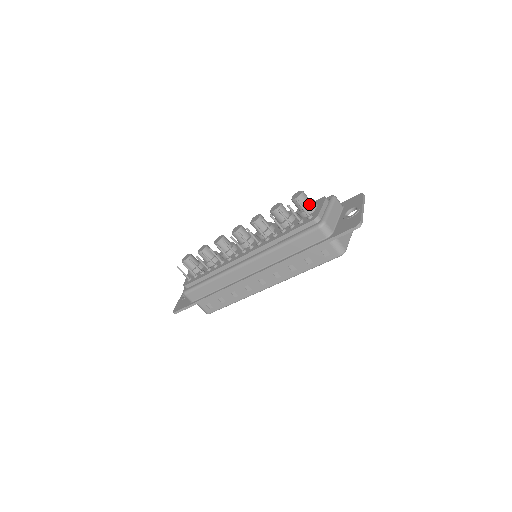
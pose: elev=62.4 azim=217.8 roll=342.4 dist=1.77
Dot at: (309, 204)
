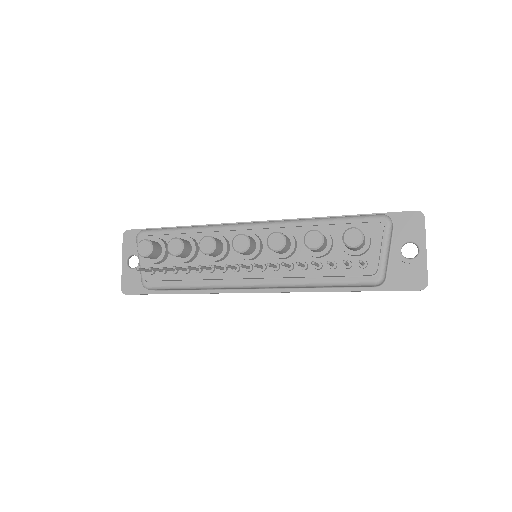
Dot at: (364, 245)
